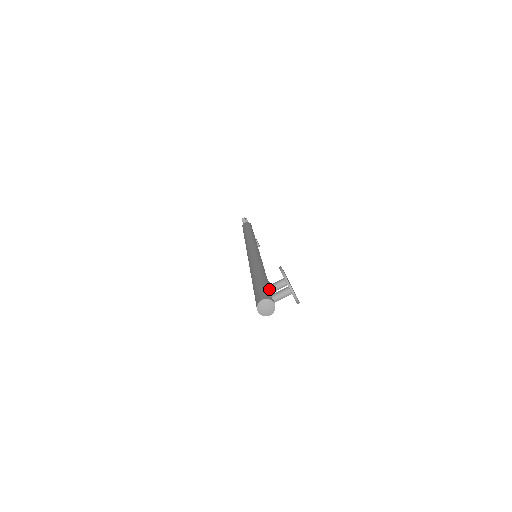
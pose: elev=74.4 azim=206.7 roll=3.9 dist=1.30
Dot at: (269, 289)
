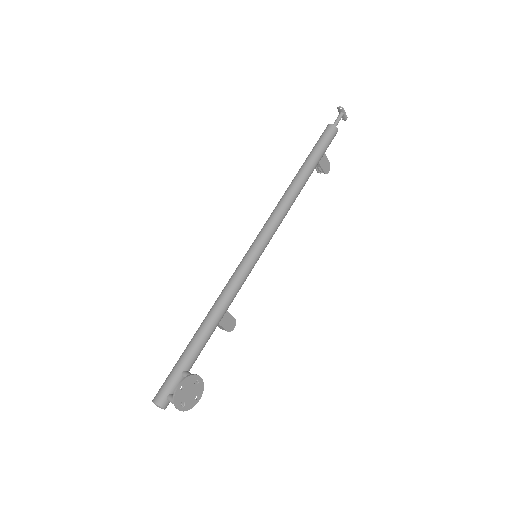
Dot at: (180, 378)
